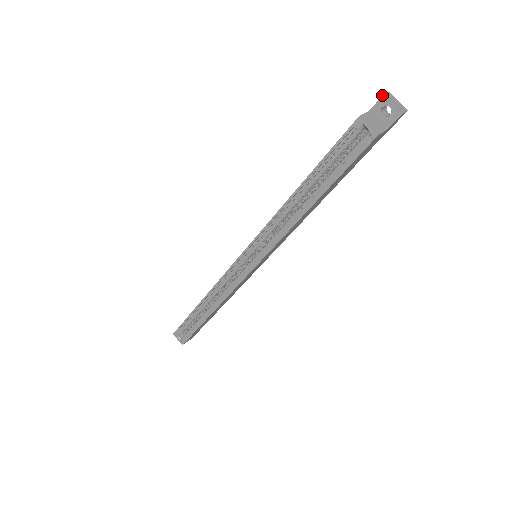
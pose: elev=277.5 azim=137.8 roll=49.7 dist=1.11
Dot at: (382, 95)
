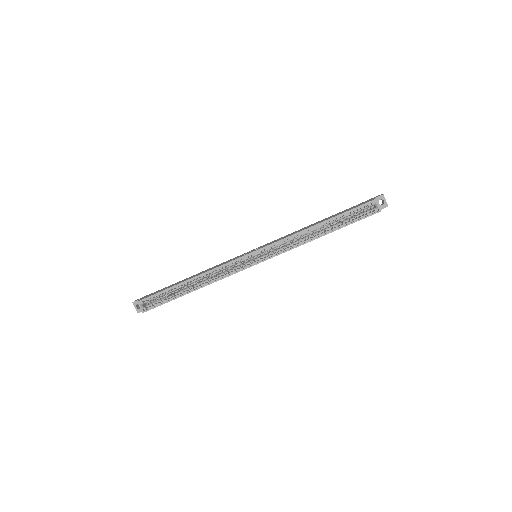
Dot at: (383, 194)
